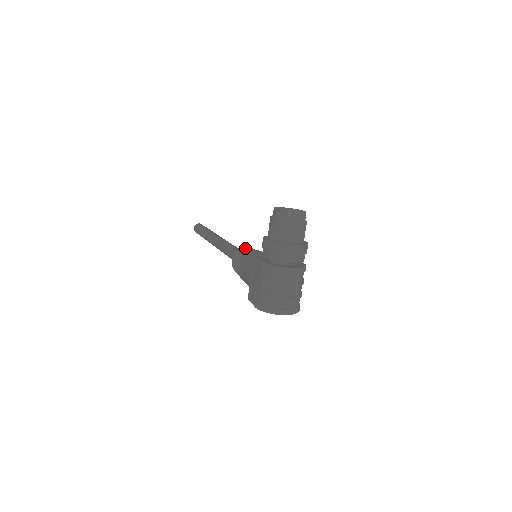
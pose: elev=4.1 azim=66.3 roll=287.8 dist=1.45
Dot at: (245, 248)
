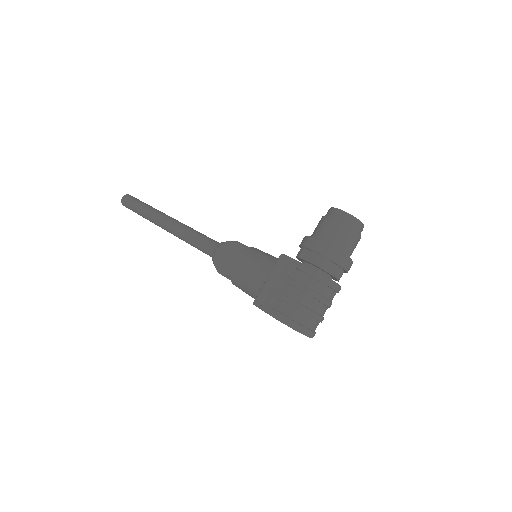
Dot at: (239, 242)
